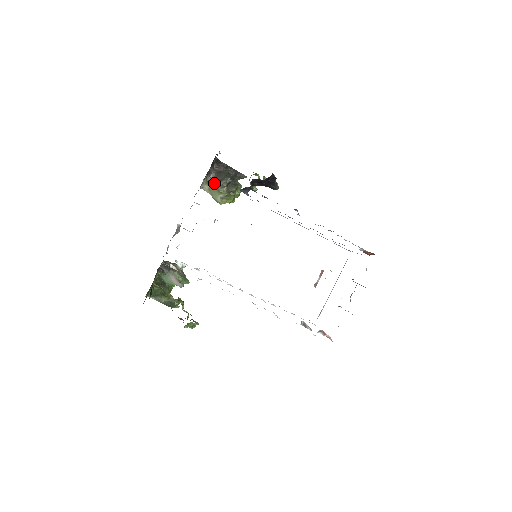
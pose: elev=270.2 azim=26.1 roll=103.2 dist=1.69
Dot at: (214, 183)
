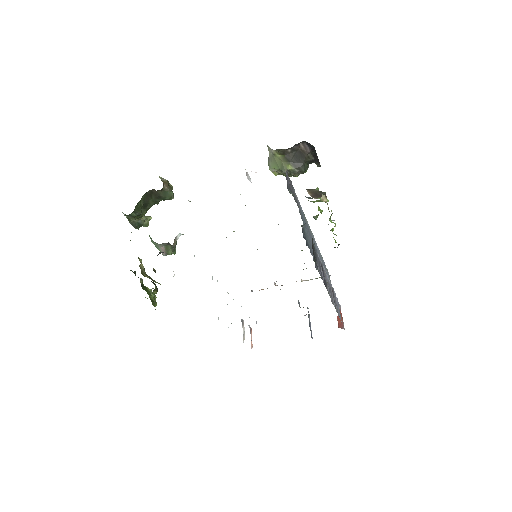
Dot at: (285, 159)
